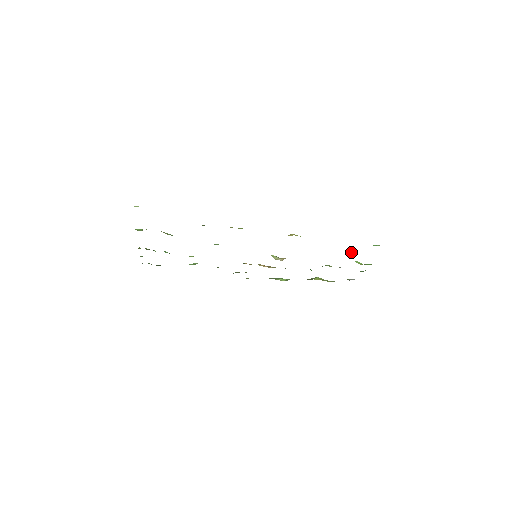
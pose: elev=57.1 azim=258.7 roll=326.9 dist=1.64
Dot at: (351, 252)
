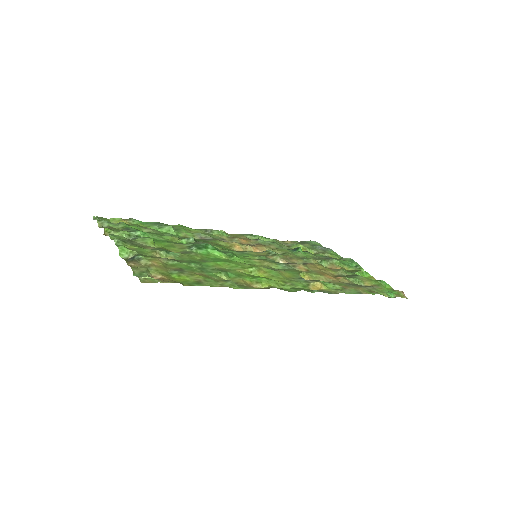
Dot at: (361, 282)
